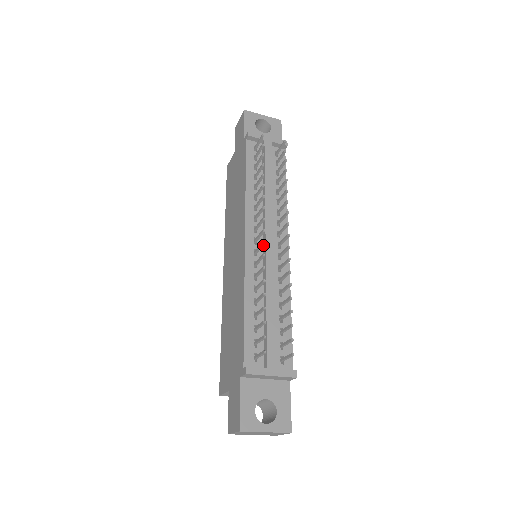
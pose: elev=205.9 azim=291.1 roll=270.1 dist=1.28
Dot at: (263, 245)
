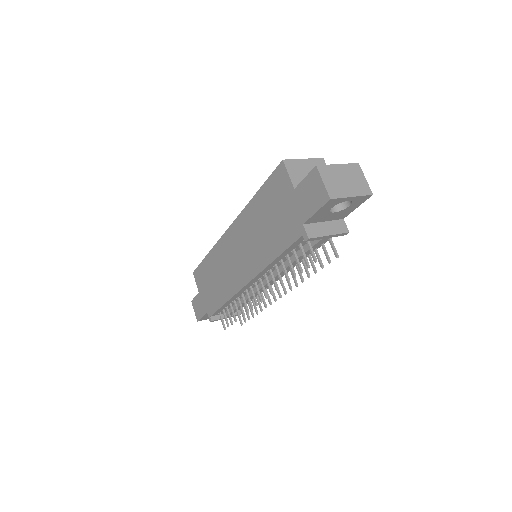
Dot at: (256, 302)
